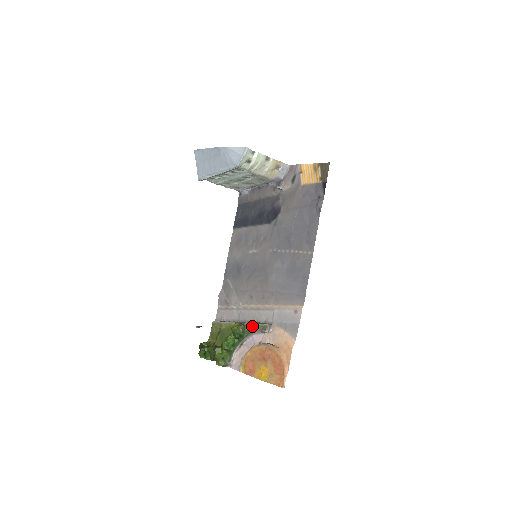
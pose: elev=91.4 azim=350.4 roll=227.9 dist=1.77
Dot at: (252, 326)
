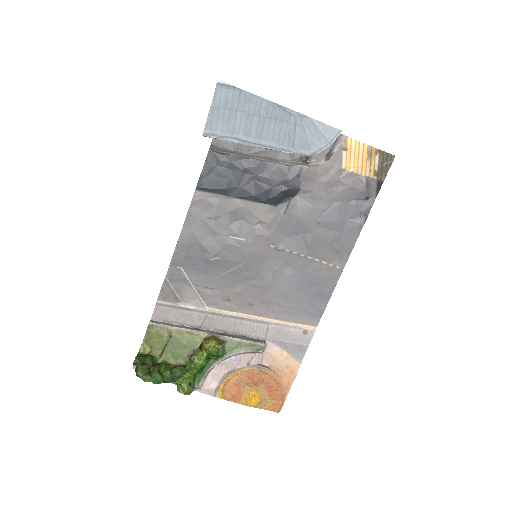
Dot at: (235, 343)
